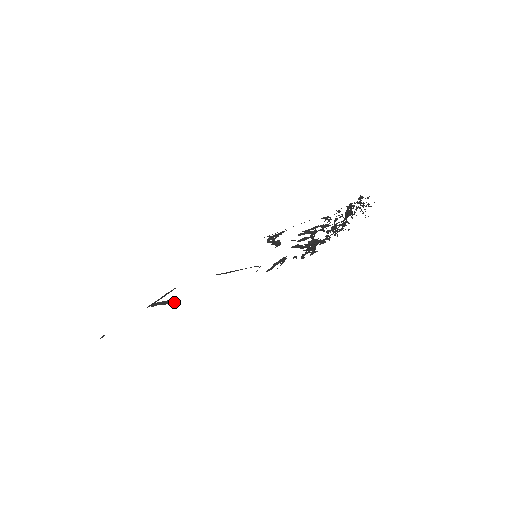
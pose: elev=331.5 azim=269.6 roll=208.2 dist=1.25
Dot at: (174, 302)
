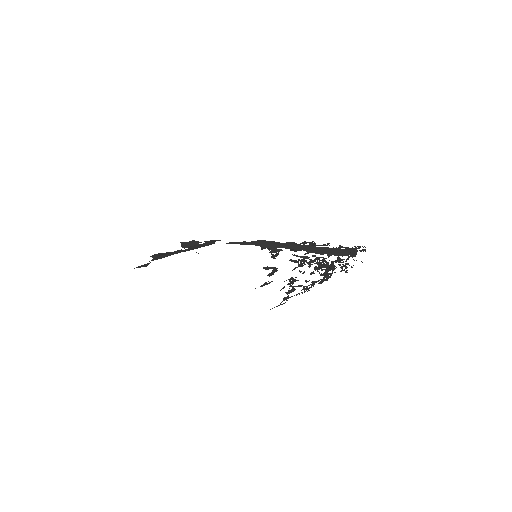
Dot at: (198, 253)
